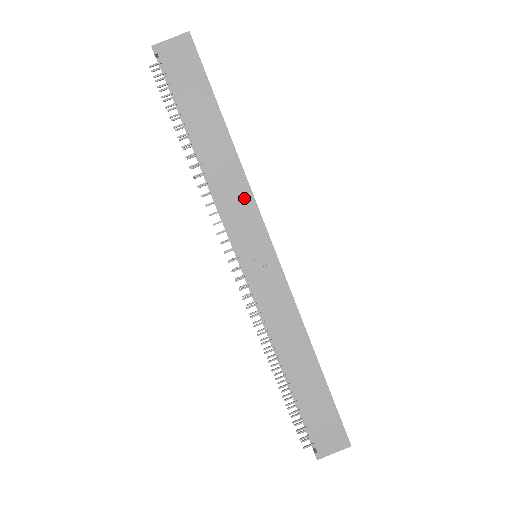
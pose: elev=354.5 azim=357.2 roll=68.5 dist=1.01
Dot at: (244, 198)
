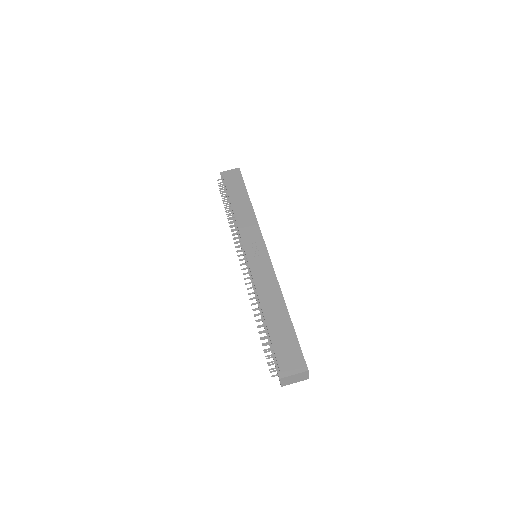
Dot at: (253, 225)
